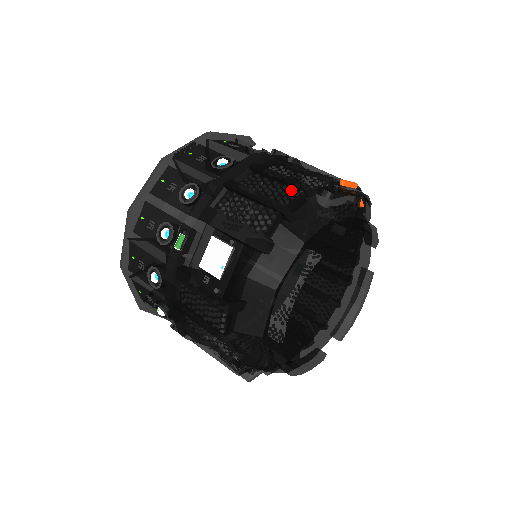
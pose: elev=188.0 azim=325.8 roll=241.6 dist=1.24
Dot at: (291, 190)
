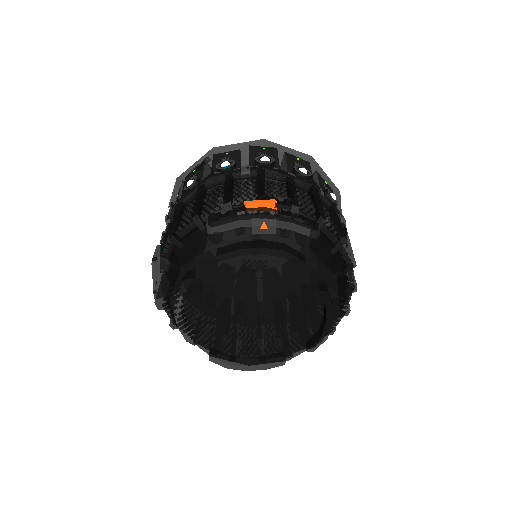
Dot at: occluded
